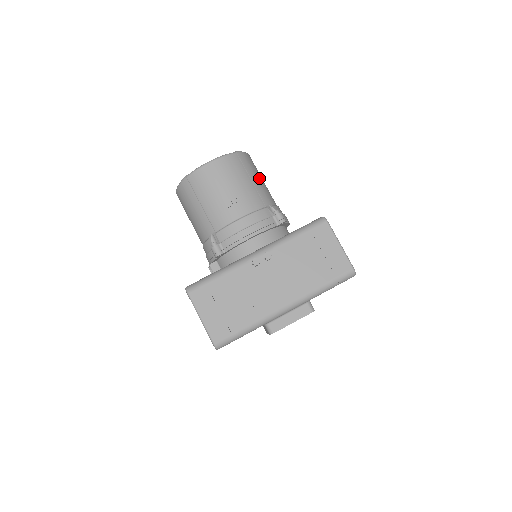
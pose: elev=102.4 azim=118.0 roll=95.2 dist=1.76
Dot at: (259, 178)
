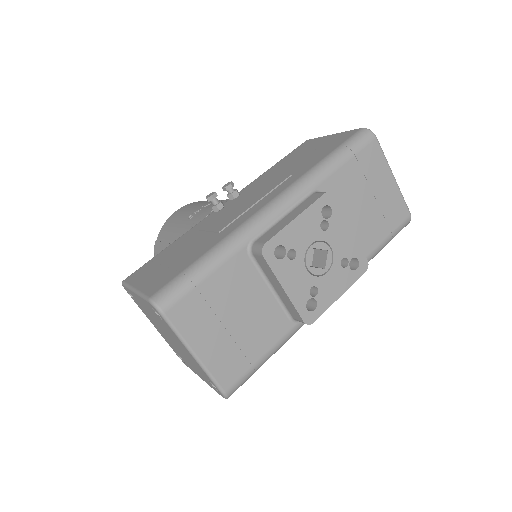
Dot at: occluded
